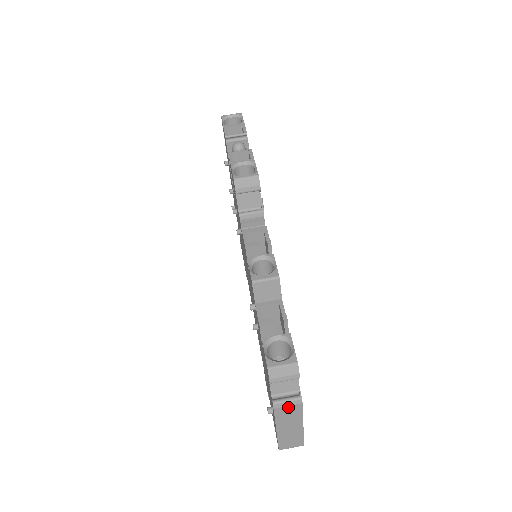
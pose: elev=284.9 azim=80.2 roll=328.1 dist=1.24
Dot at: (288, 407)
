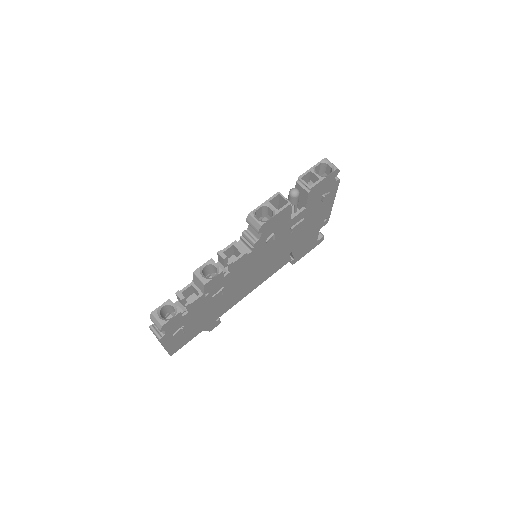
Dot at: (155, 335)
